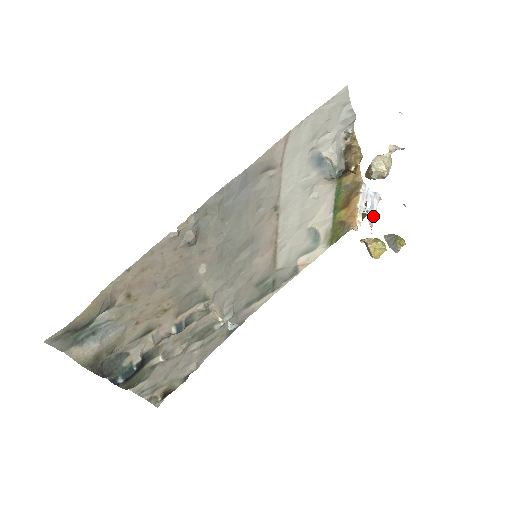
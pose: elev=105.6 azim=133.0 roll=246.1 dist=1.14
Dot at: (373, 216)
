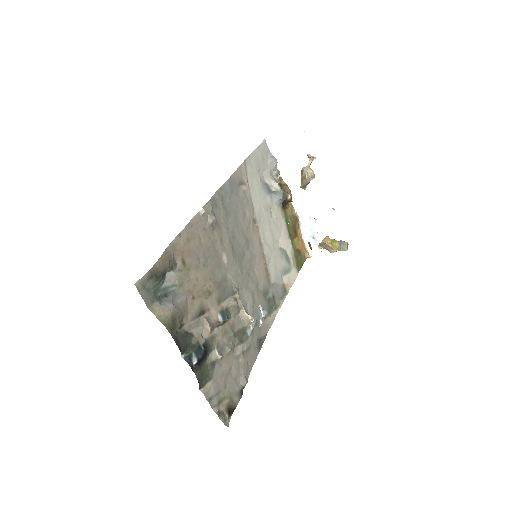
Dot at: (317, 237)
